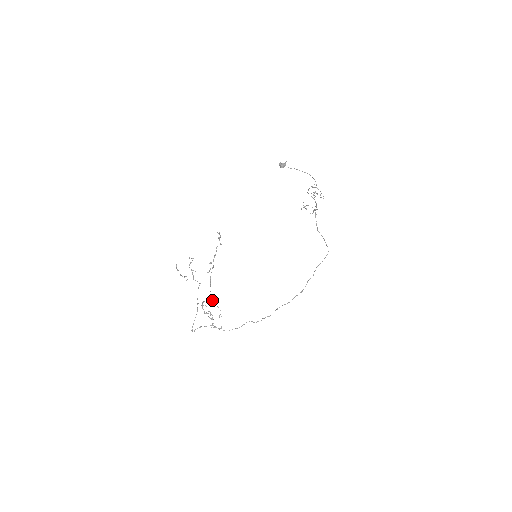
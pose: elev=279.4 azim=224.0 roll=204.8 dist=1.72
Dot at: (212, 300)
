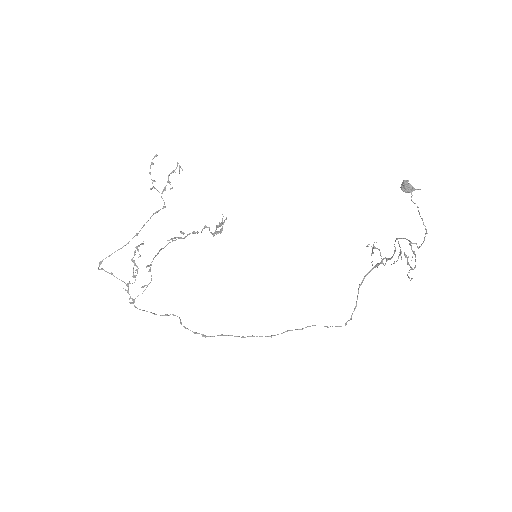
Dot at: (149, 265)
